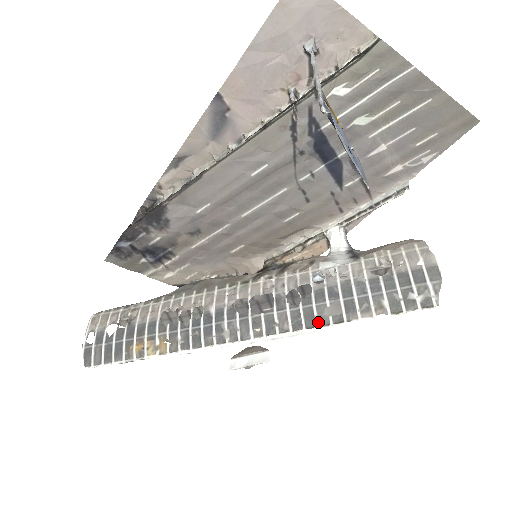
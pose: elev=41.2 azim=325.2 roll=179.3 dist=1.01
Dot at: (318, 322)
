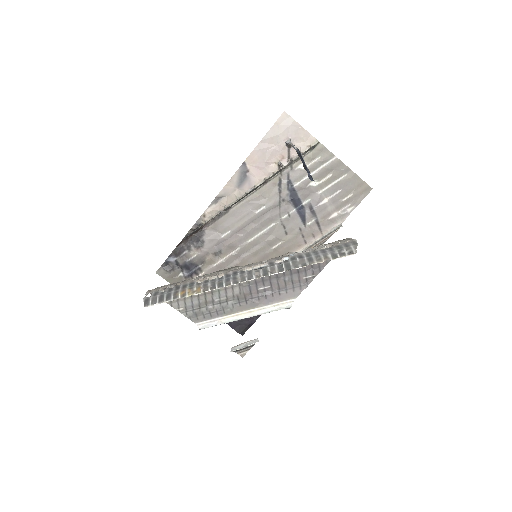
Dot at: (293, 267)
